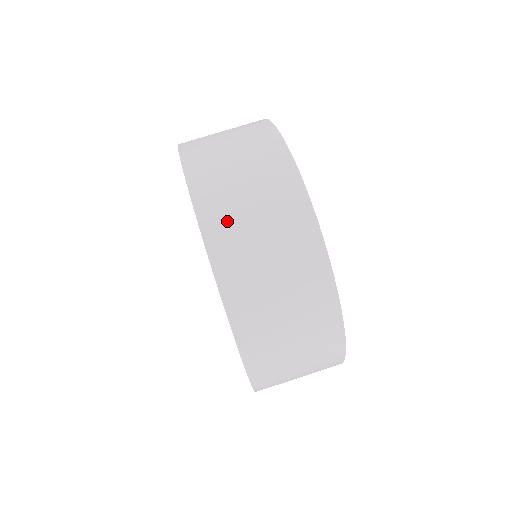
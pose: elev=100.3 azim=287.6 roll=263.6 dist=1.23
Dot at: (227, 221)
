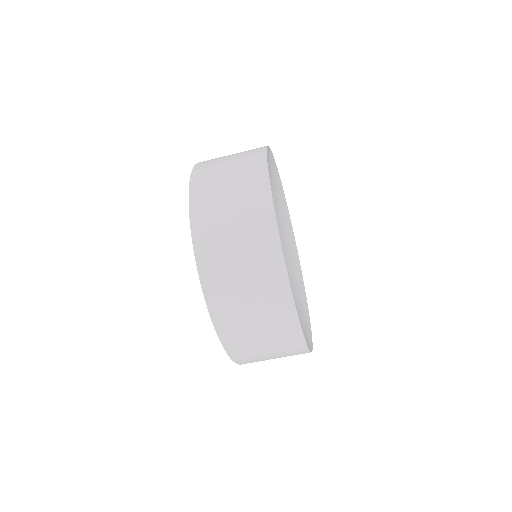
Dot at: (232, 318)
